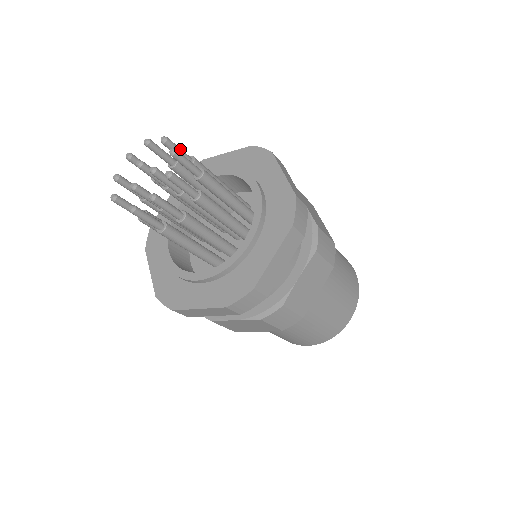
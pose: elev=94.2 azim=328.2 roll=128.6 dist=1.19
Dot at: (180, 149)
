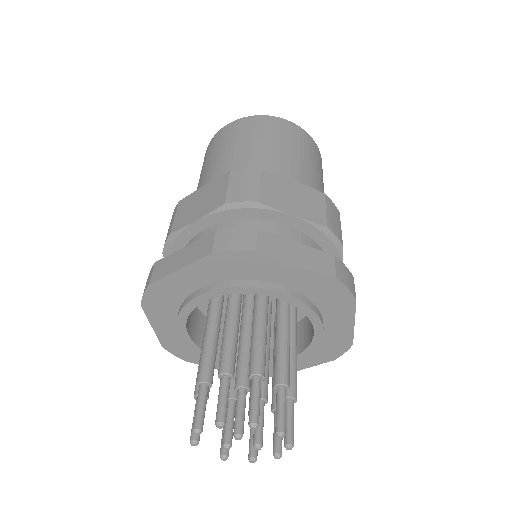
Dot at: occluded
